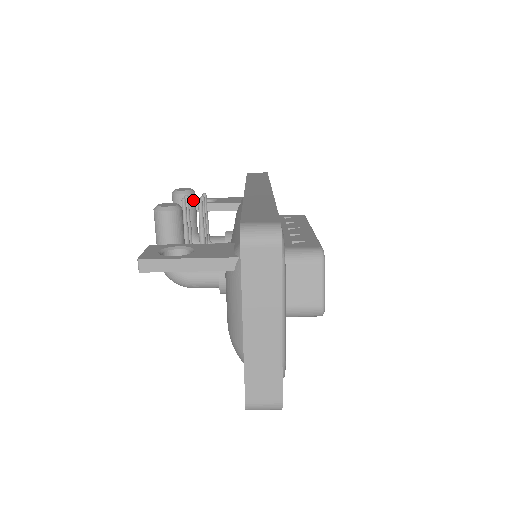
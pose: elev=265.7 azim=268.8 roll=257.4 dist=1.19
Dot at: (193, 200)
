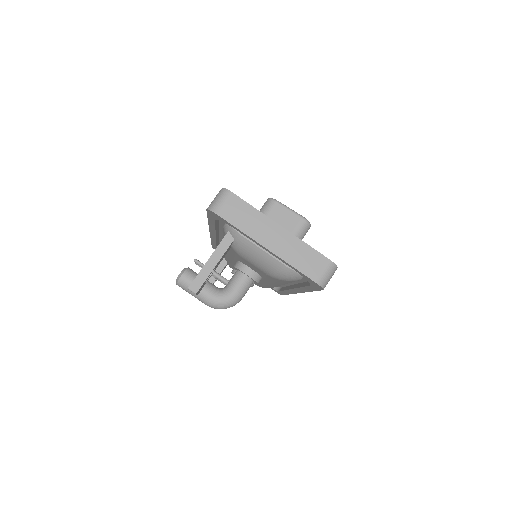
Dot at: occluded
